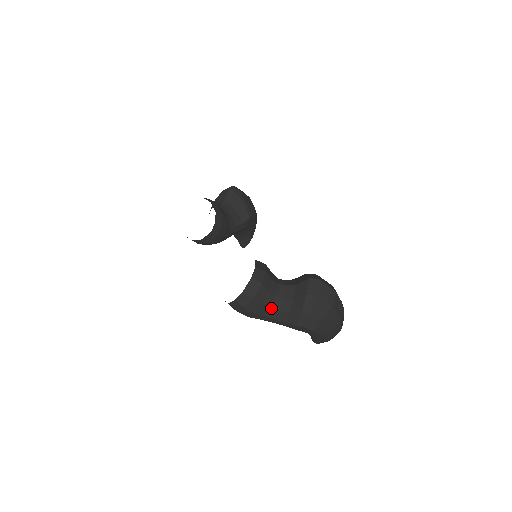
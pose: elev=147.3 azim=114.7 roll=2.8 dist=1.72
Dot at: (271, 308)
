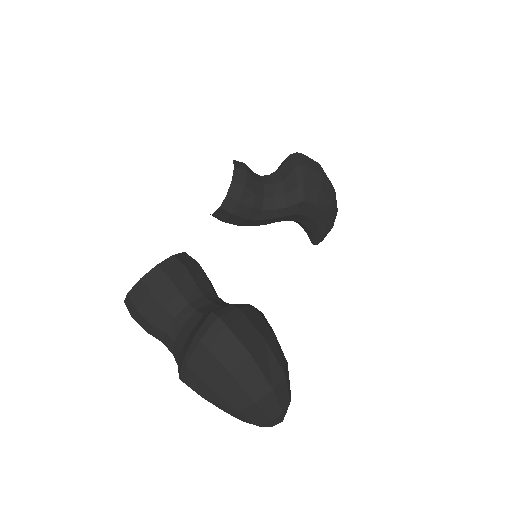
Dot at: (166, 334)
